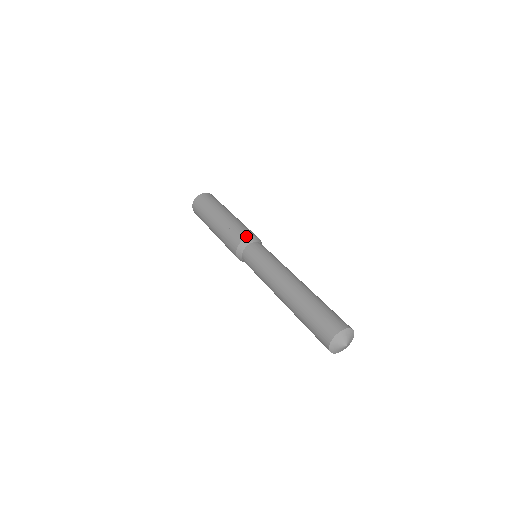
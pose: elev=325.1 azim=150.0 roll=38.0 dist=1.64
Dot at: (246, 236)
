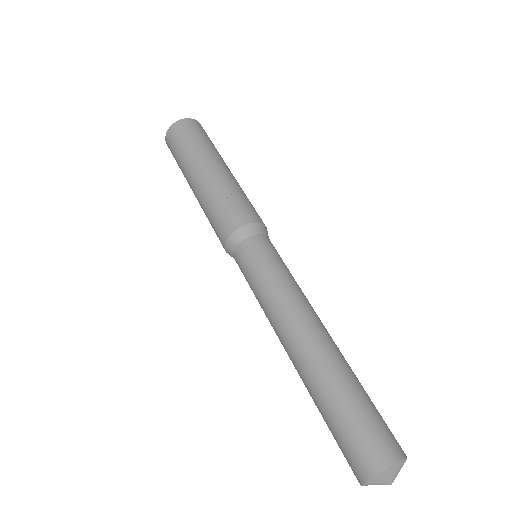
Dot at: (258, 220)
